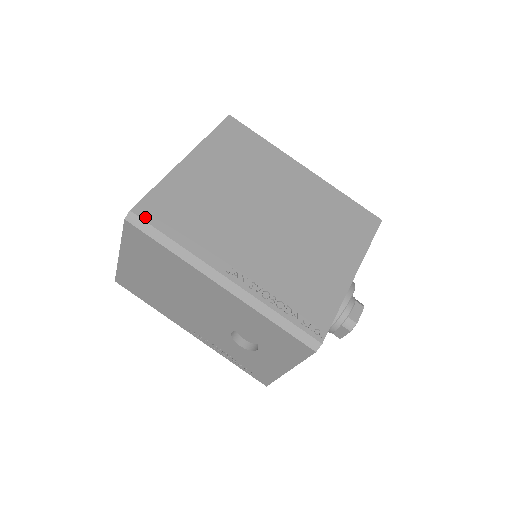
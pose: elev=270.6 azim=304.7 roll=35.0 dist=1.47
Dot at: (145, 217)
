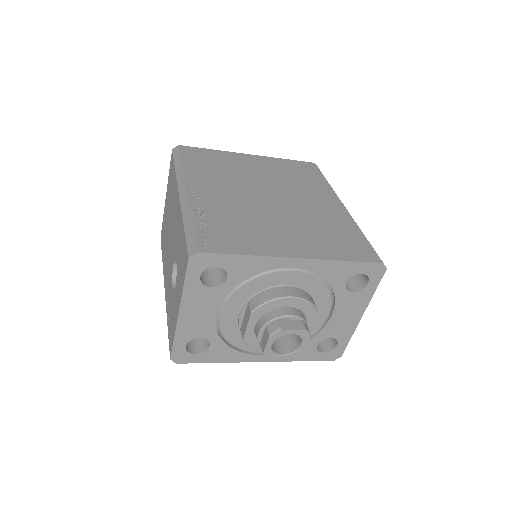
Dot at: (182, 150)
